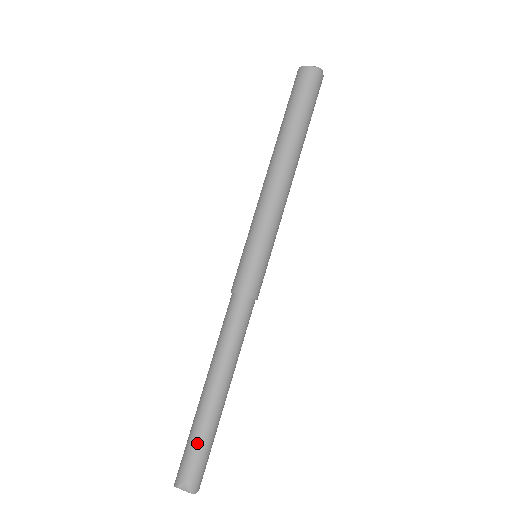
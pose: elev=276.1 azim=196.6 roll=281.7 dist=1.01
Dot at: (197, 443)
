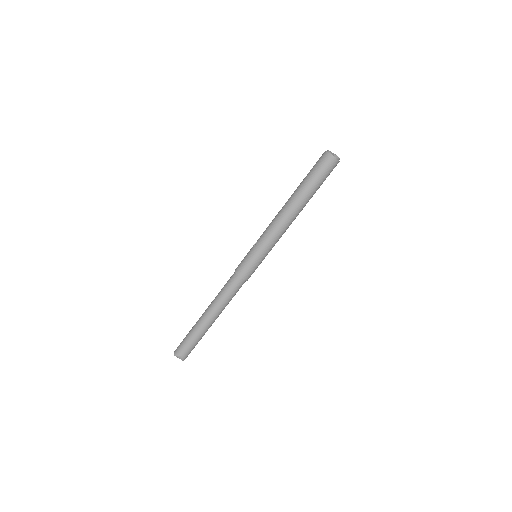
Dot at: (193, 341)
